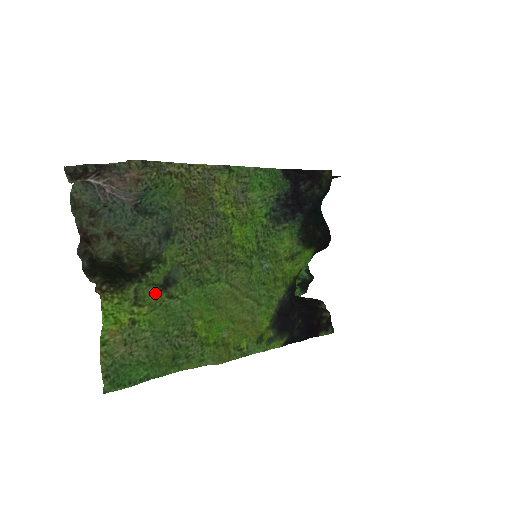
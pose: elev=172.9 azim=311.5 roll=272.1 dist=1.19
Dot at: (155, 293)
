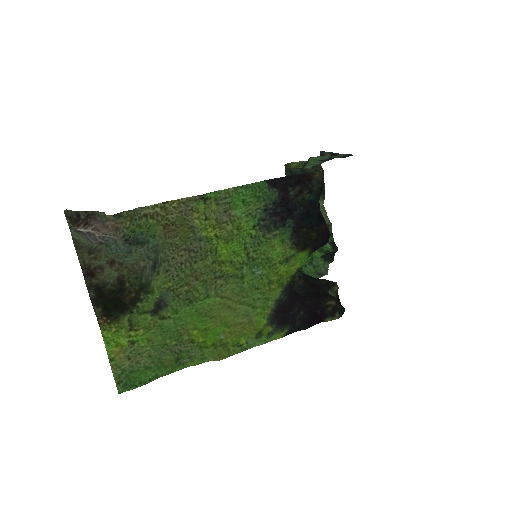
Dot at: (147, 318)
